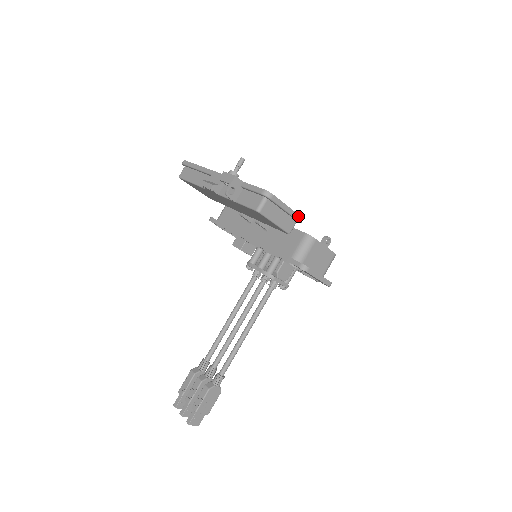
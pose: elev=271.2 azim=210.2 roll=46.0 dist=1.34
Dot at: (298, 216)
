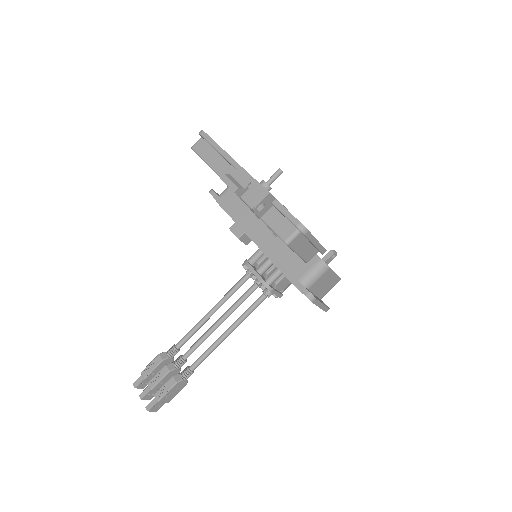
Dot at: (323, 249)
